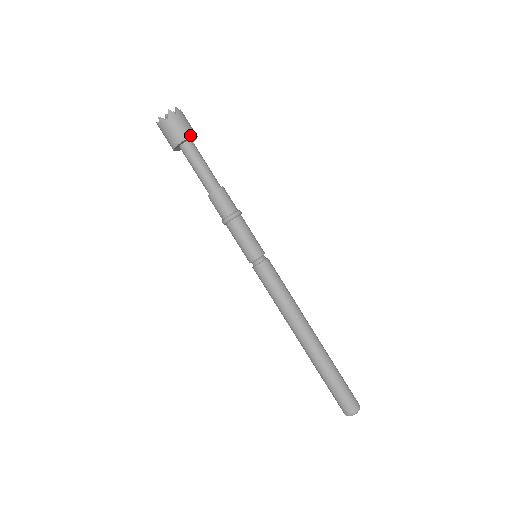
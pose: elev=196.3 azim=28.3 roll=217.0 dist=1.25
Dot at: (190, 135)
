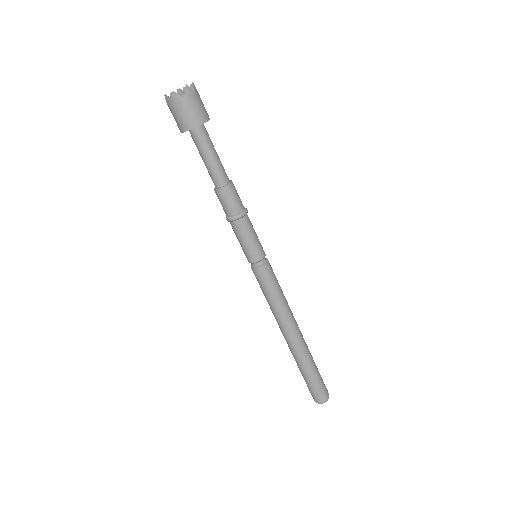
Dot at: (186, 129)
